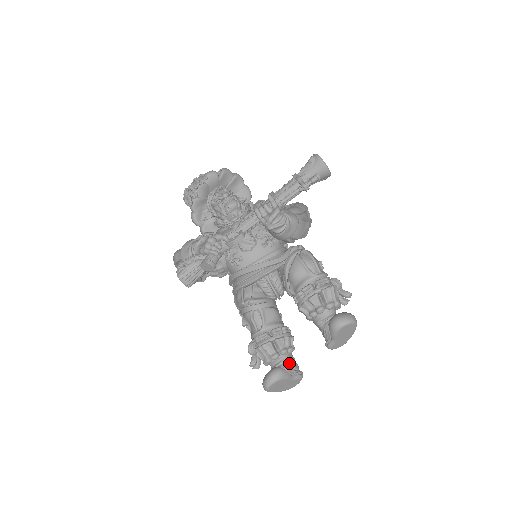
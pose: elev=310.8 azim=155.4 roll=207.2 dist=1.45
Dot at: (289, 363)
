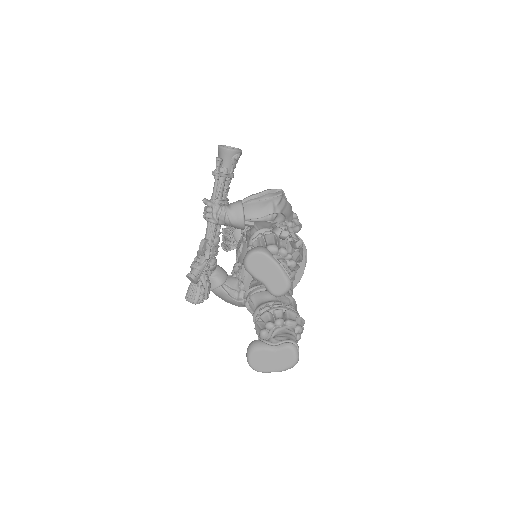
Dot at: (278, 336)
